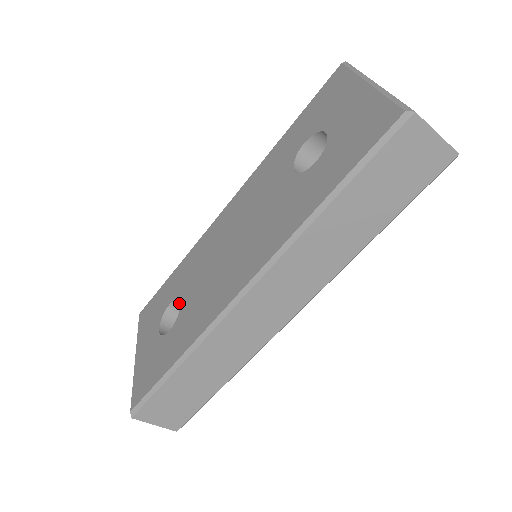
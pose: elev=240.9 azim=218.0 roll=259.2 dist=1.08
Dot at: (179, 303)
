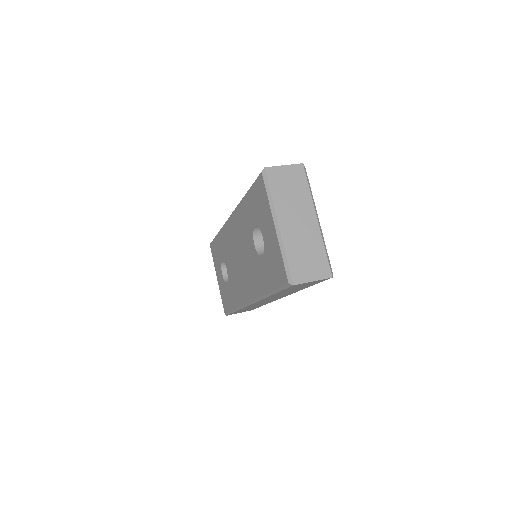
Dot at: occluded
